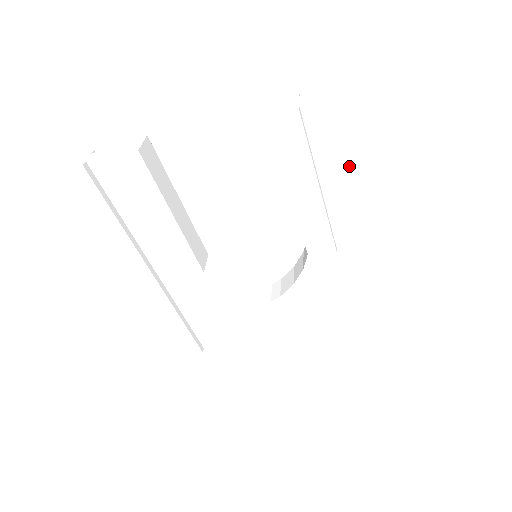
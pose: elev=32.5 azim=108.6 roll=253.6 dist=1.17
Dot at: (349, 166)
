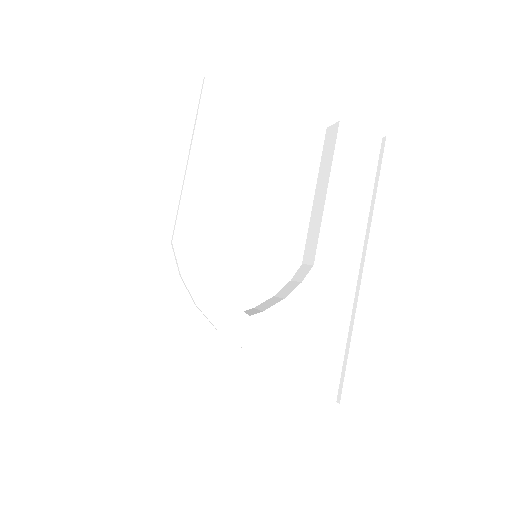
Dot at: (376, 192)
